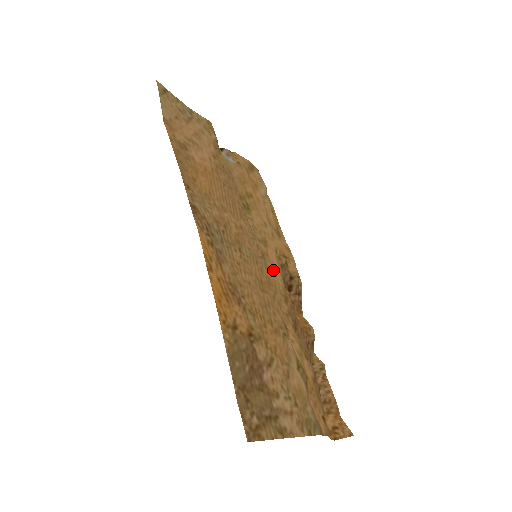
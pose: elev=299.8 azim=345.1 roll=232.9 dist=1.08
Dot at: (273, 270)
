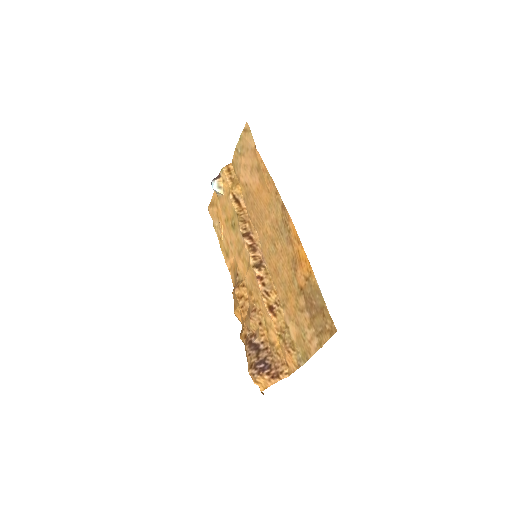
Dot at: (246, 272)
